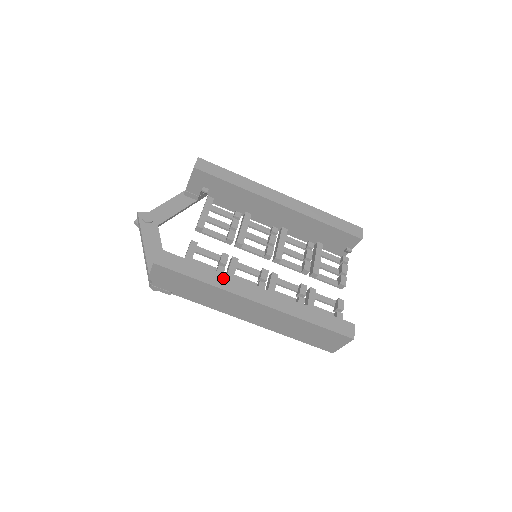
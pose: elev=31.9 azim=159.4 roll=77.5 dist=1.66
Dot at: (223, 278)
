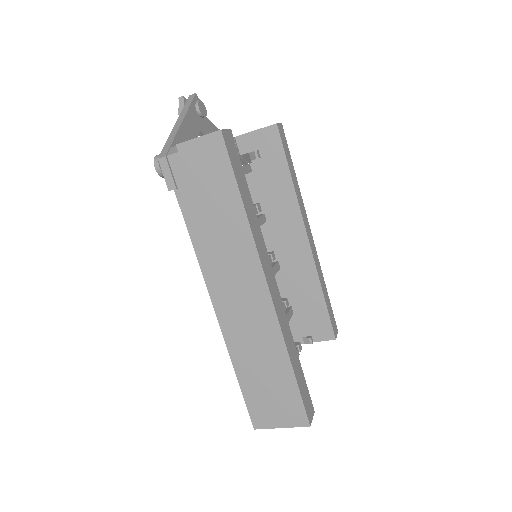
Dot at: (258, 228)
